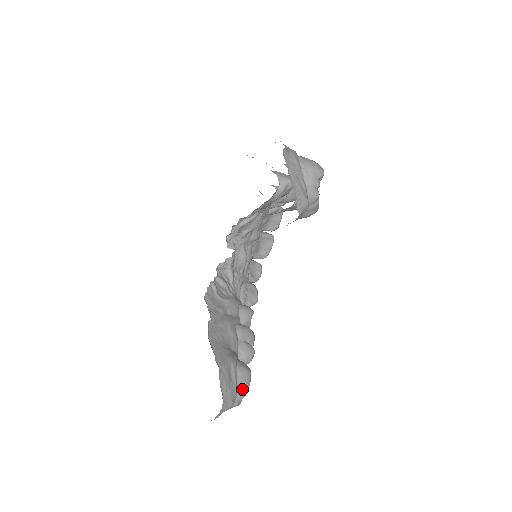
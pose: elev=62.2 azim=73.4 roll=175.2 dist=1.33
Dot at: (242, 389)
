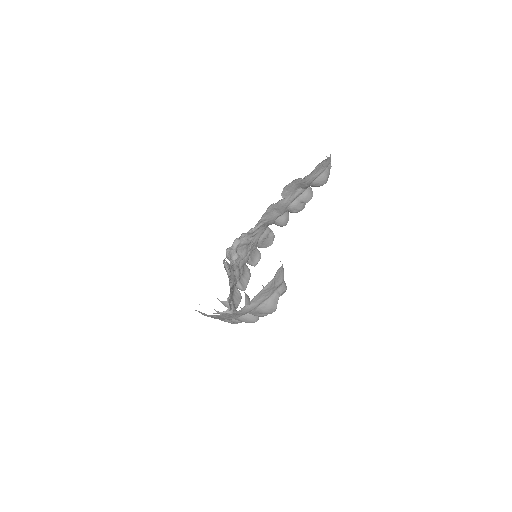
Dot at: (284, 281)
